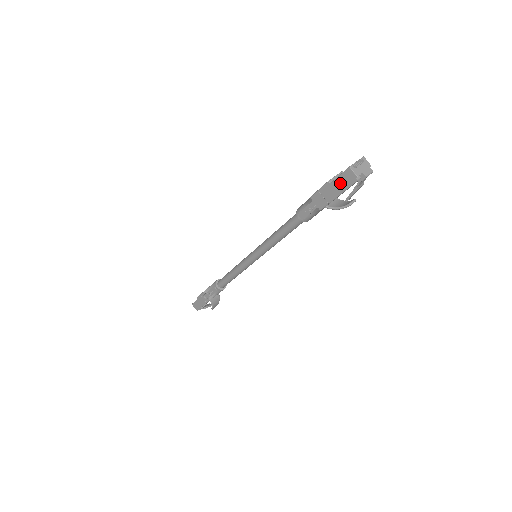
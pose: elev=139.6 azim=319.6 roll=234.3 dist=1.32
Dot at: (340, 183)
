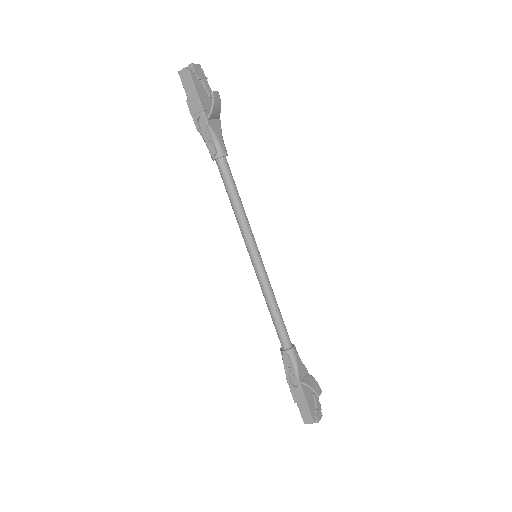
Dot at: (188, 88)
